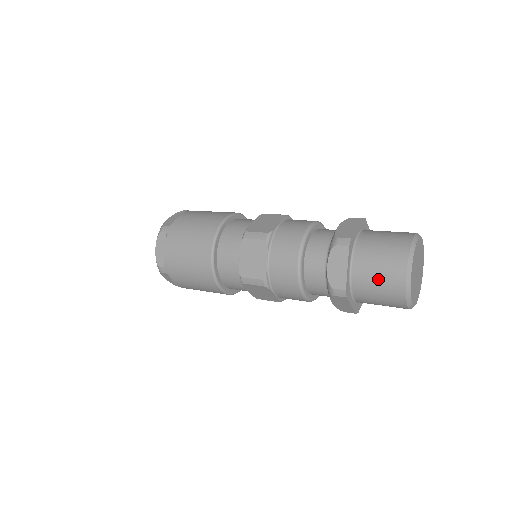
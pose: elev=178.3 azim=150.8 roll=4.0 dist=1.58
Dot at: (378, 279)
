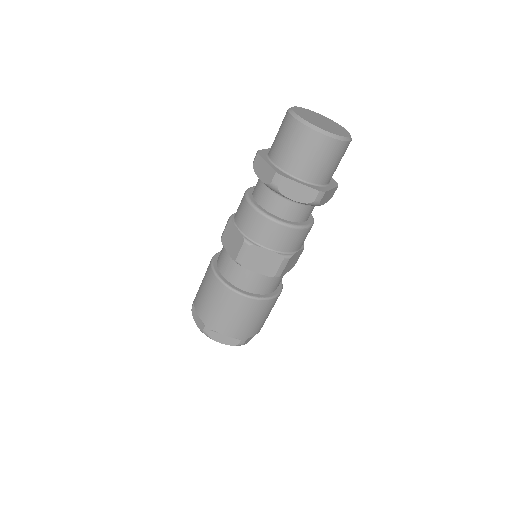
Dot at: (287, 143)
